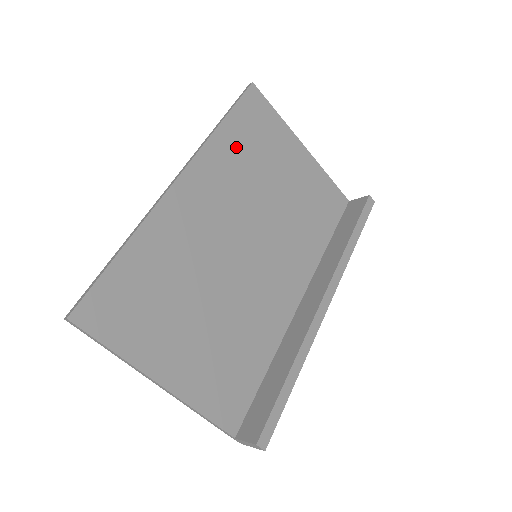
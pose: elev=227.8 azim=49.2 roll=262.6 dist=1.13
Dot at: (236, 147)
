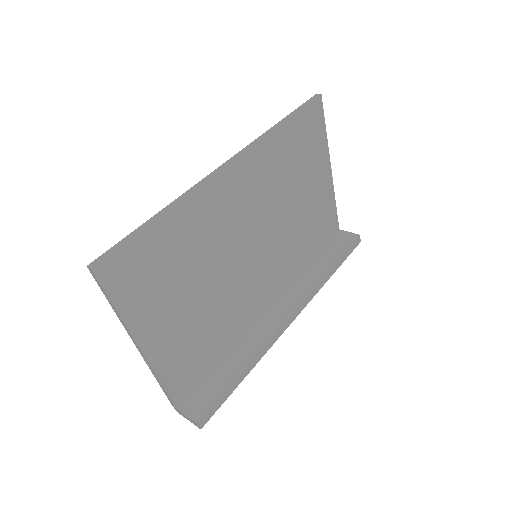
Dot at: (284, 151)
